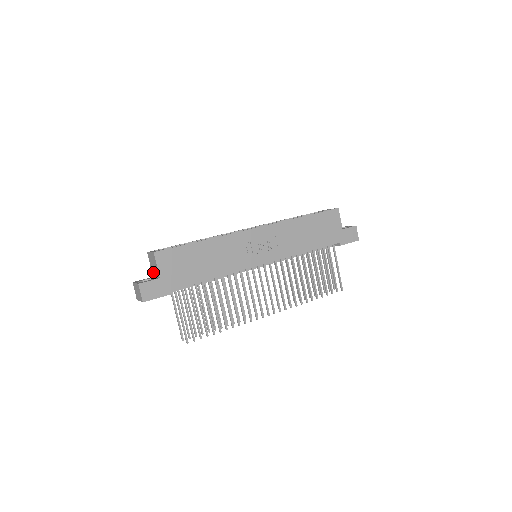
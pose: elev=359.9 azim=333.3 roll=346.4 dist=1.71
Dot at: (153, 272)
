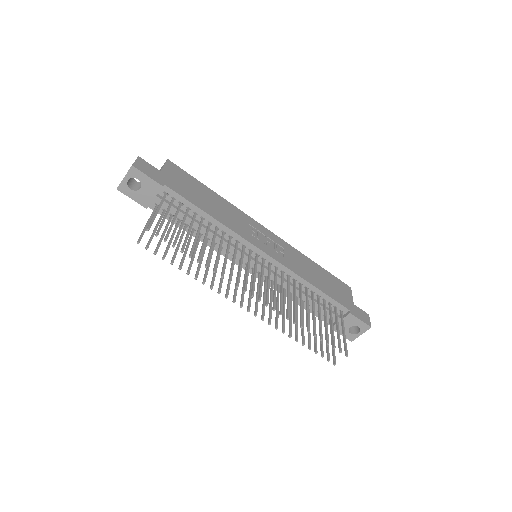
Dot at: occluded
